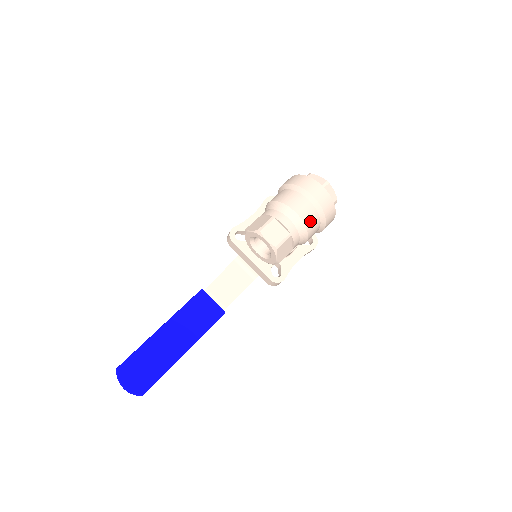
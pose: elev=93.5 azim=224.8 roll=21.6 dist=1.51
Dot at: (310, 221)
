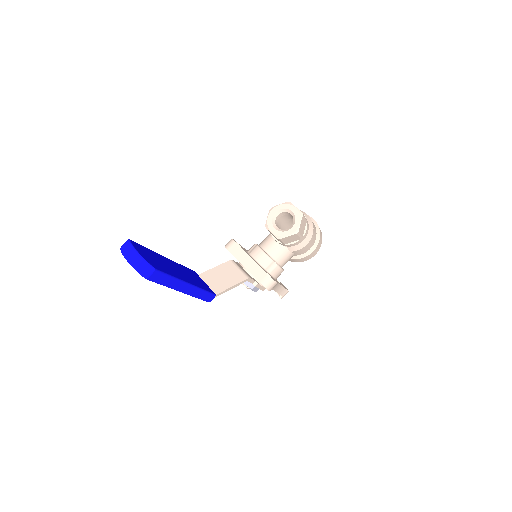
Dot at: (314, 227)
